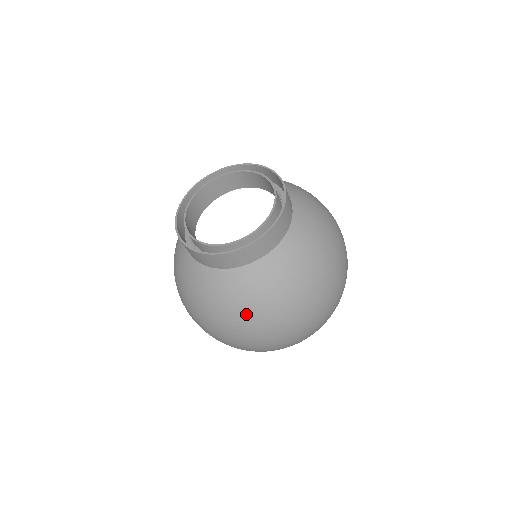
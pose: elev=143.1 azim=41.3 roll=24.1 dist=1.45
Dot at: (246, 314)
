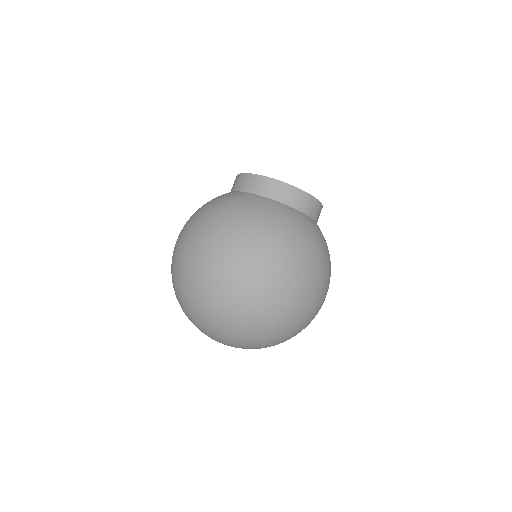
Dot at: (280, 232)
